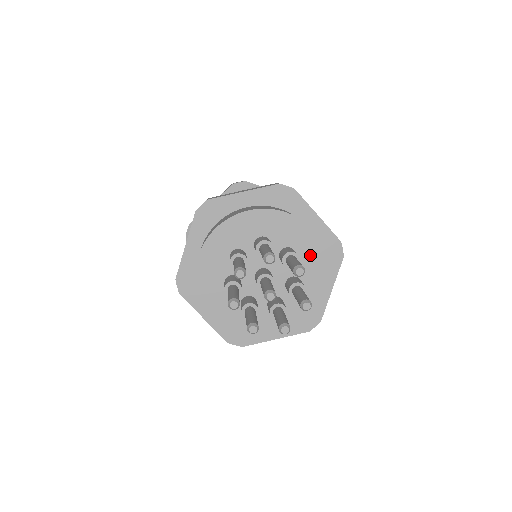
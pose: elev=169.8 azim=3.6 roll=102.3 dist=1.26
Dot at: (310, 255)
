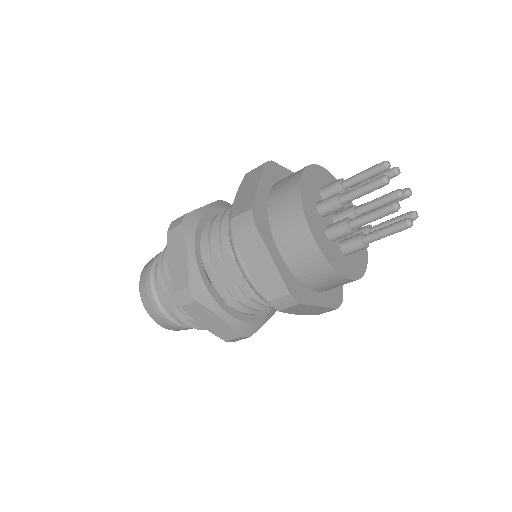
Dot at: (359, 259)
